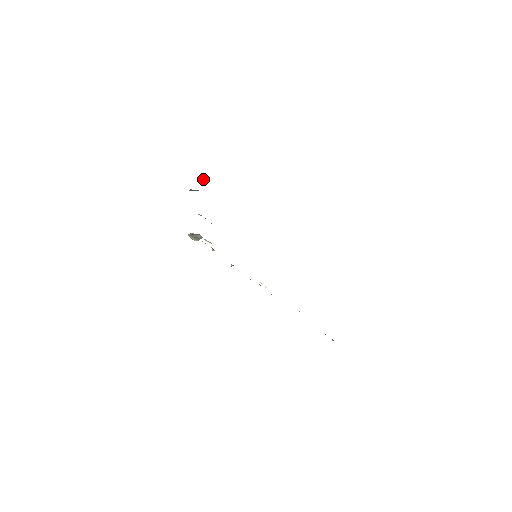
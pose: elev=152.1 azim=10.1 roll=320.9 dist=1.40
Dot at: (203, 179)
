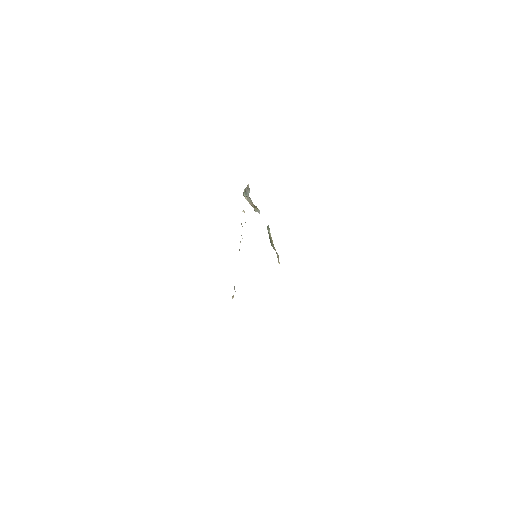
Dot at: (278, 258)
